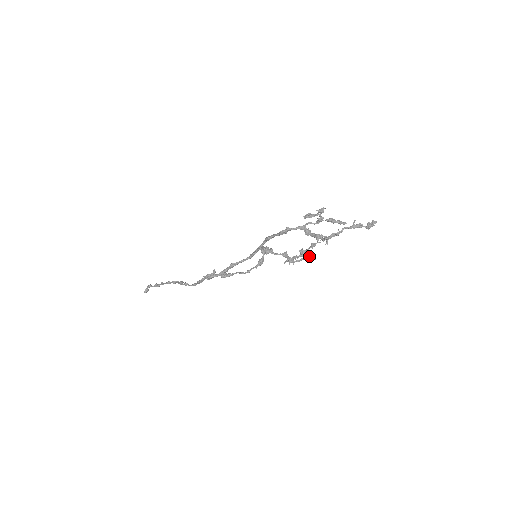
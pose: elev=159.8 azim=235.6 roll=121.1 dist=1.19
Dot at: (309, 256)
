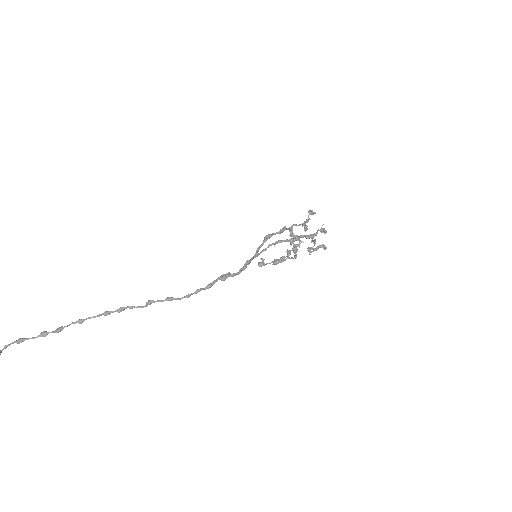
Dot at: (322, 246)
